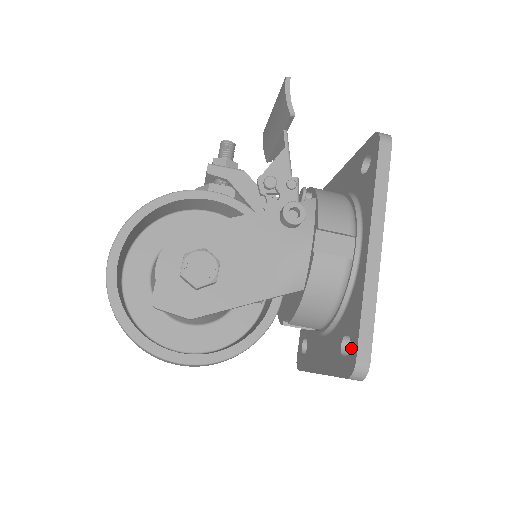
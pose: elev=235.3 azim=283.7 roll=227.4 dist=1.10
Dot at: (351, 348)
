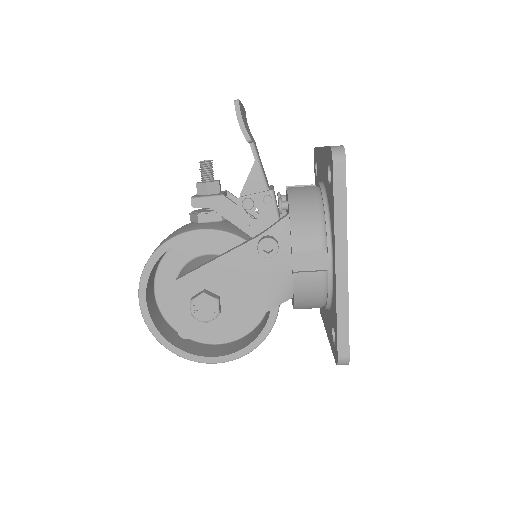
Dot at: (335, 343)
